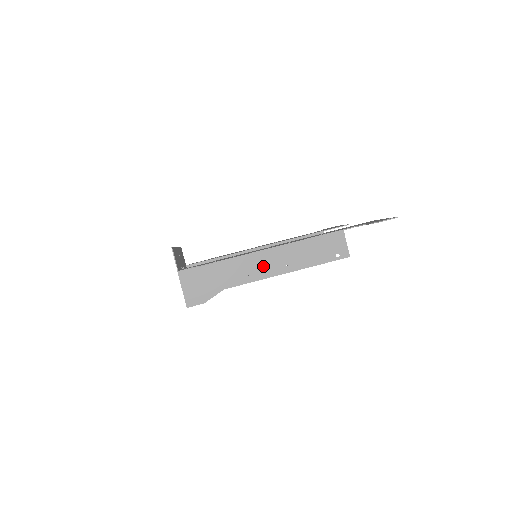
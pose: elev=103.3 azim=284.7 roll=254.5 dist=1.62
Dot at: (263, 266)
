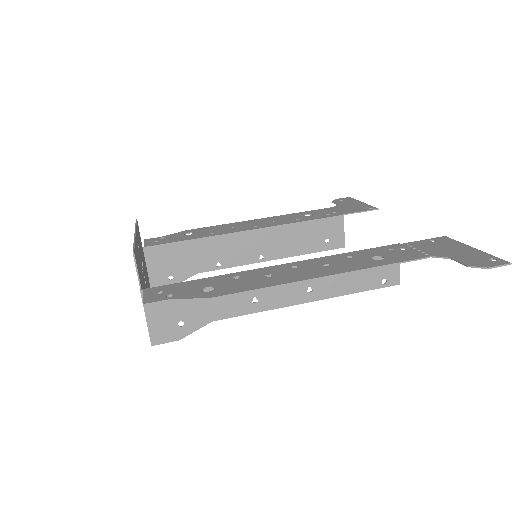
Dot at: (276, 290)
